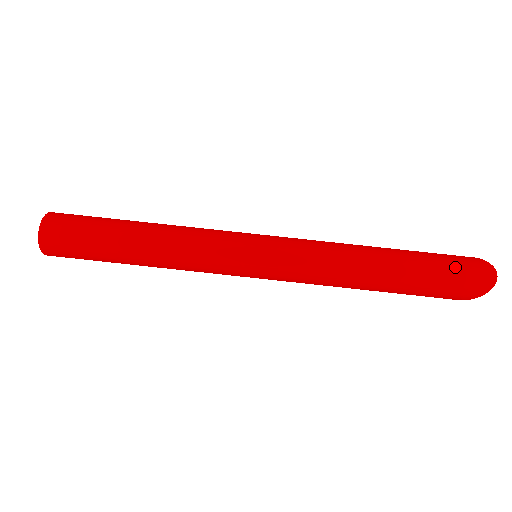
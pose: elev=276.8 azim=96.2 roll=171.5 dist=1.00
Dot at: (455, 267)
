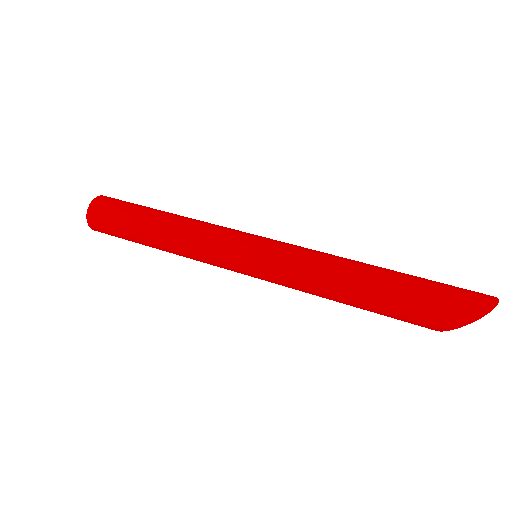
Dot at: (450, 286)
